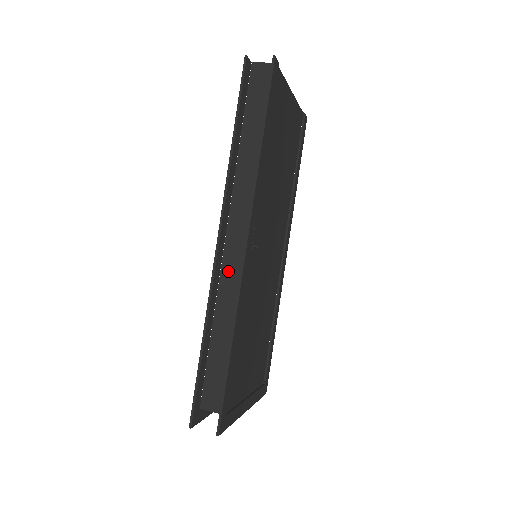
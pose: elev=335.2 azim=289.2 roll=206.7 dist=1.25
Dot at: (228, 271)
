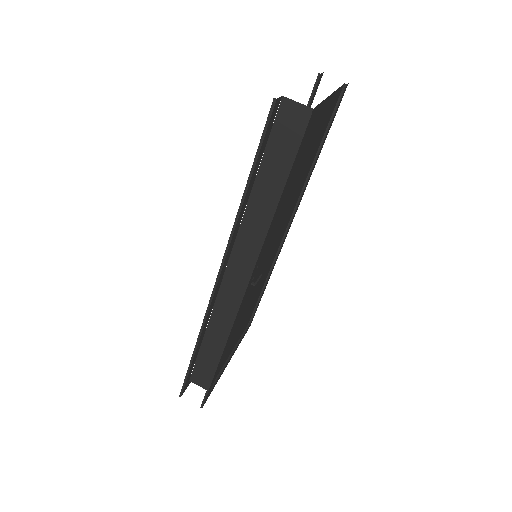
Dot at: (224, 300)
